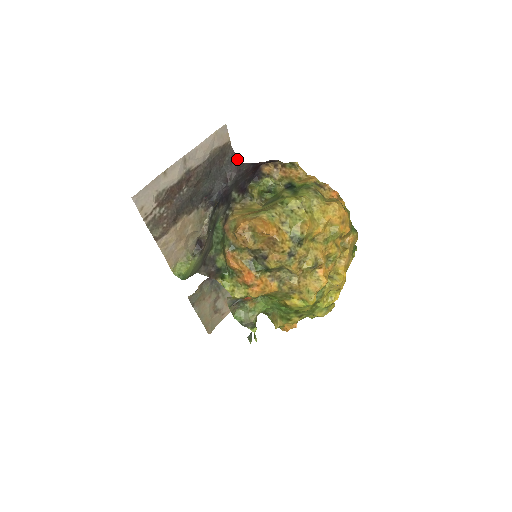
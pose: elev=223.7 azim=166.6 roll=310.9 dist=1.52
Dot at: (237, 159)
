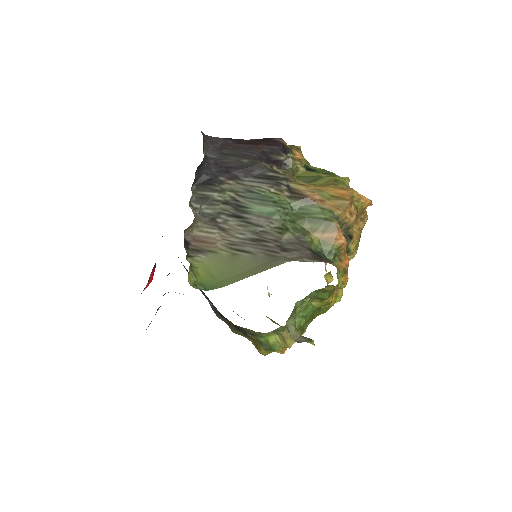
Dot at: occluded
